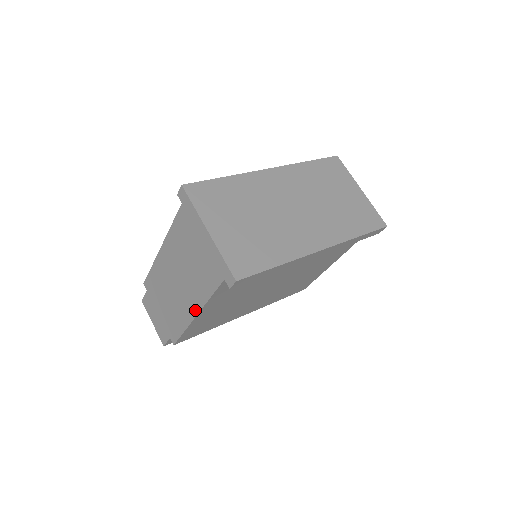
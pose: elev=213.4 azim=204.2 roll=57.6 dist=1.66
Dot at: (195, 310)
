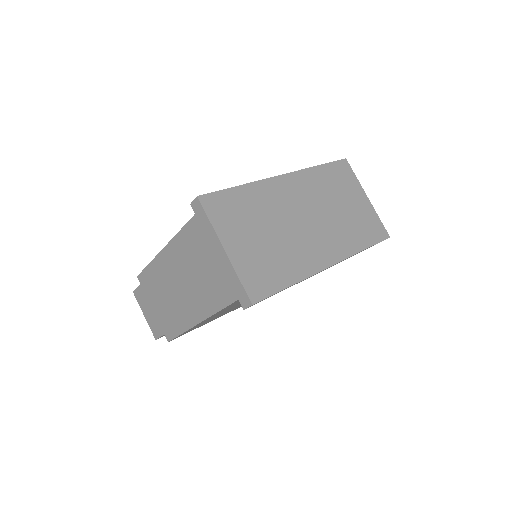
Dot at: (198, 318)
